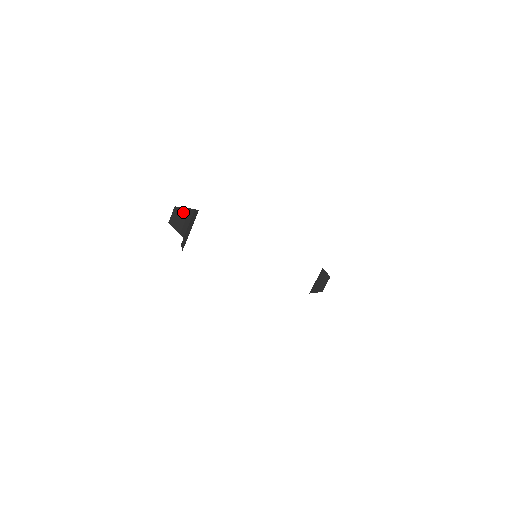
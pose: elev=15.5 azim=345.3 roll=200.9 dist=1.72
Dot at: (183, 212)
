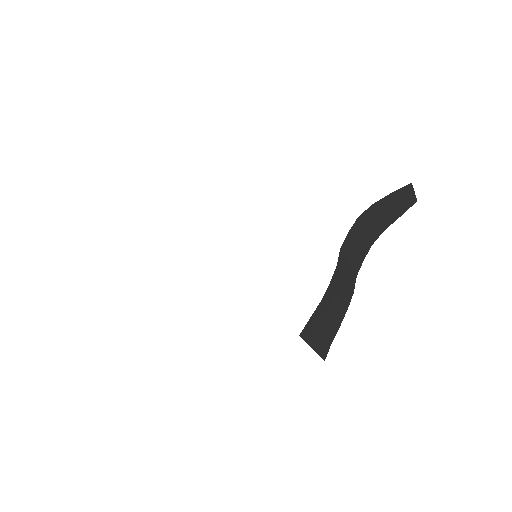
Dot at: occluded
